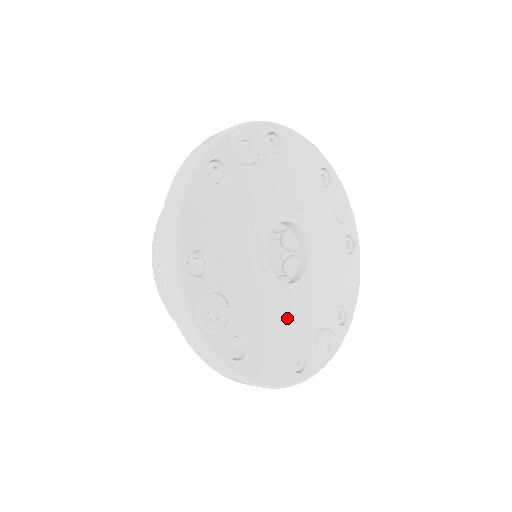
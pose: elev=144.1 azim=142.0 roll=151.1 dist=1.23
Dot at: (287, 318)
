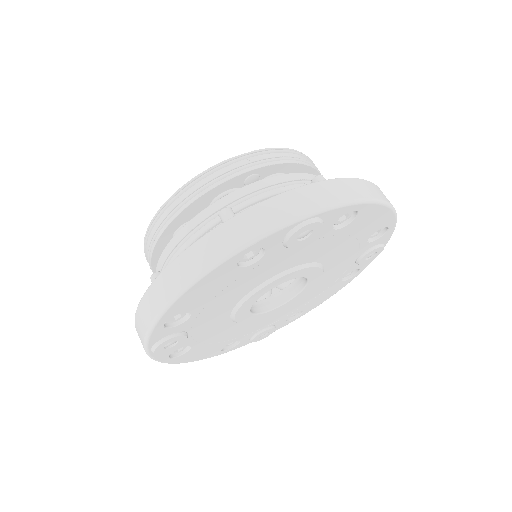
Dot at: (240, 328)
